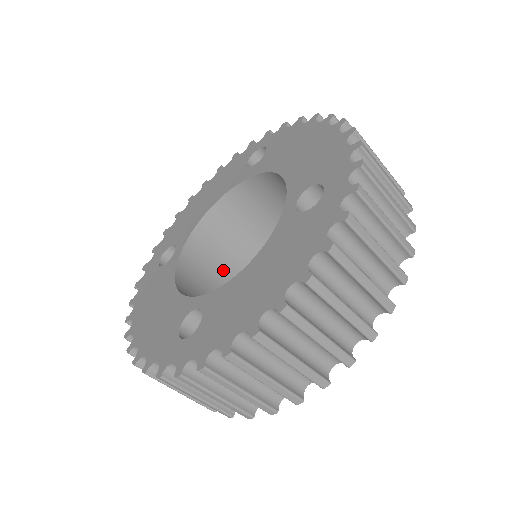
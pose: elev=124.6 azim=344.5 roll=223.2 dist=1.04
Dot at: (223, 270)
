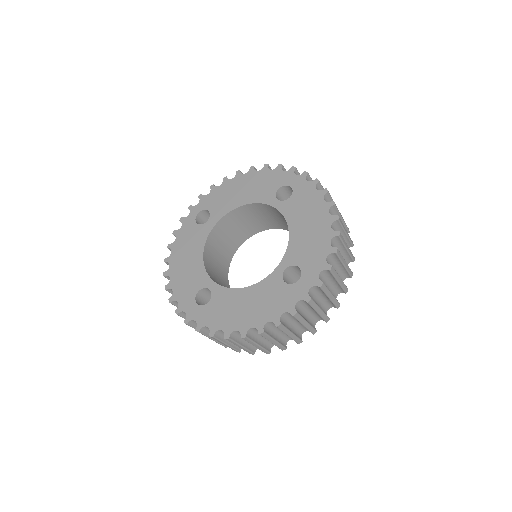
Dot at: occluded
